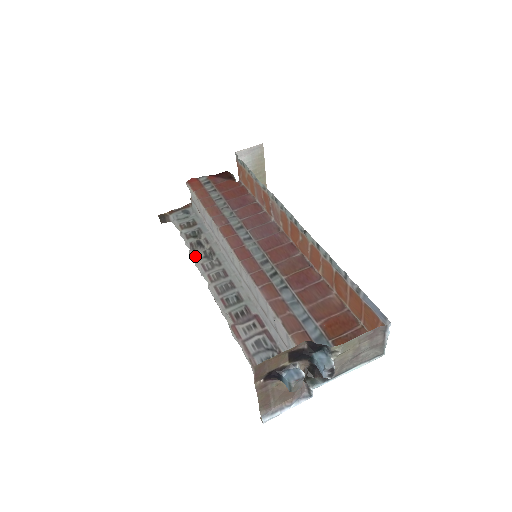
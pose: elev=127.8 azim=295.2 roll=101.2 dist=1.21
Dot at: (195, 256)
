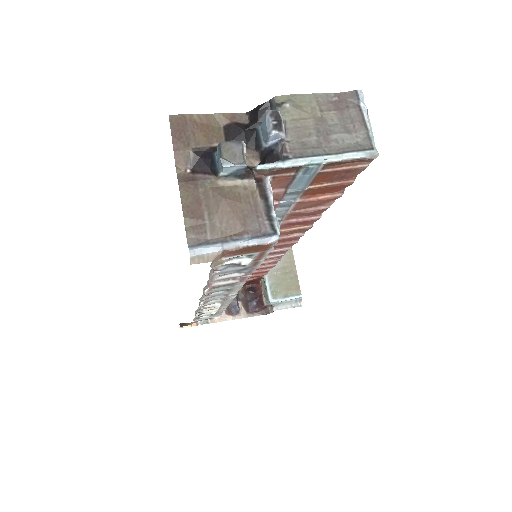
Dot at: (199, 310)
